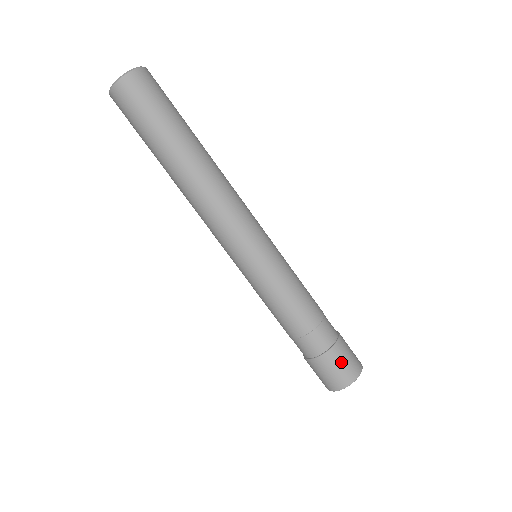
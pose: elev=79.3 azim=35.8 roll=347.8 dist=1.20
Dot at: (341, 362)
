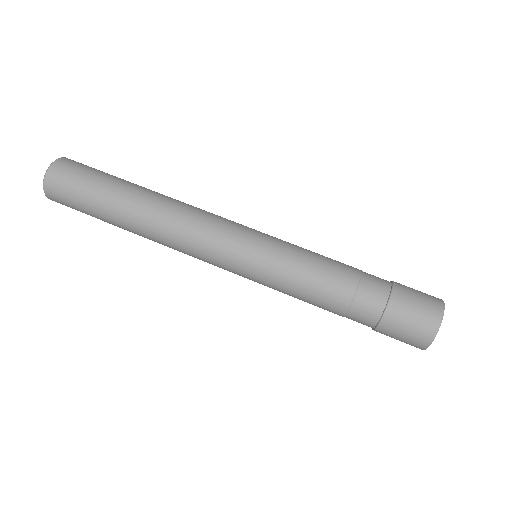
Dot at: (409, 313)
